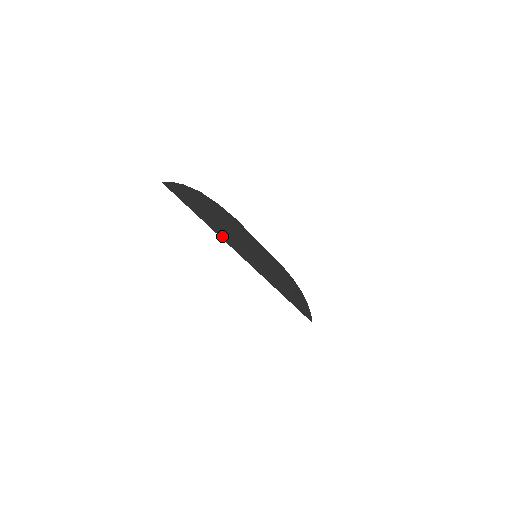
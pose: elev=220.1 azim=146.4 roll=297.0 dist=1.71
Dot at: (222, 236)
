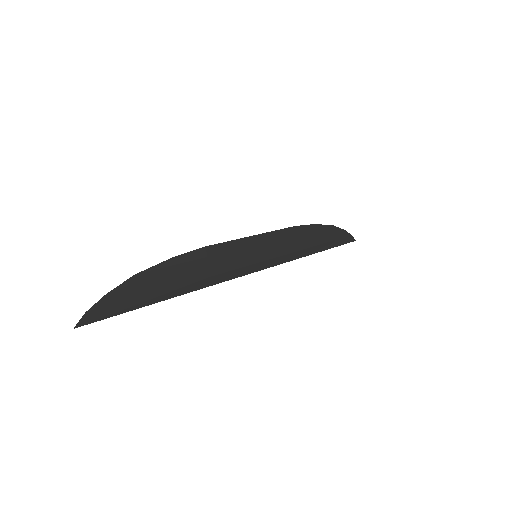
Dot at: (200, 286)
